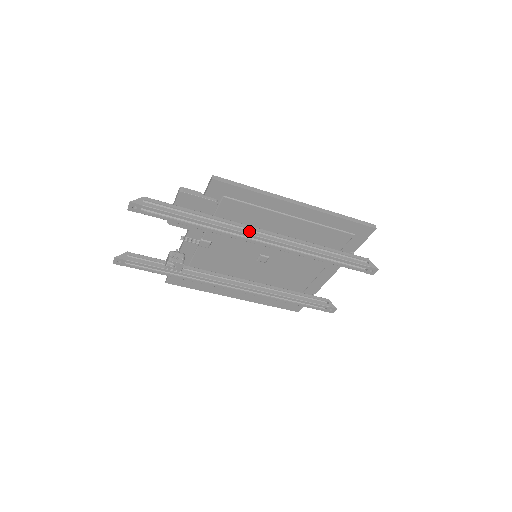
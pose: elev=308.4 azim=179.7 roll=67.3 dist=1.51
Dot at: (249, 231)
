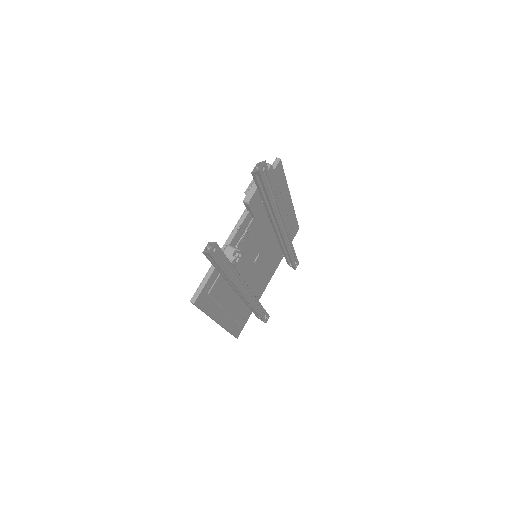
Dot at: occluded
